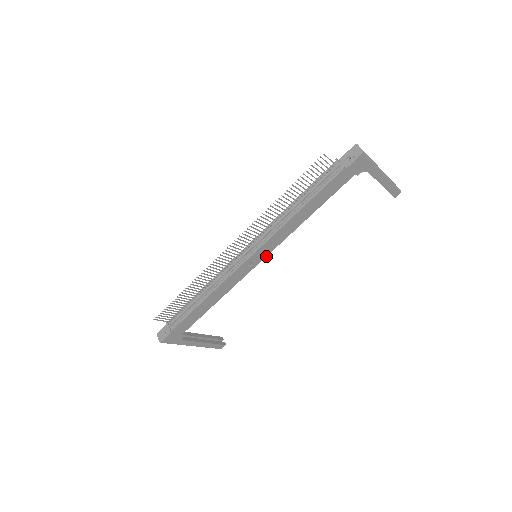
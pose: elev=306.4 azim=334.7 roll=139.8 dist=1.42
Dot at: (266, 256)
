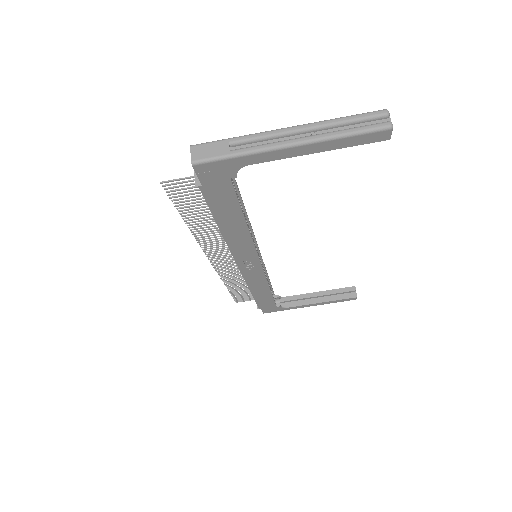
Dot at: (259, 259)
